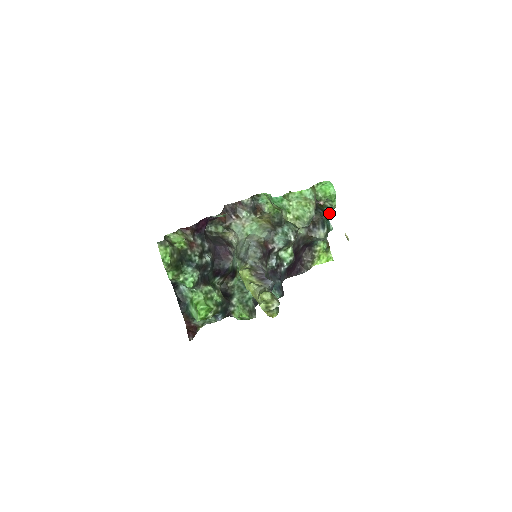
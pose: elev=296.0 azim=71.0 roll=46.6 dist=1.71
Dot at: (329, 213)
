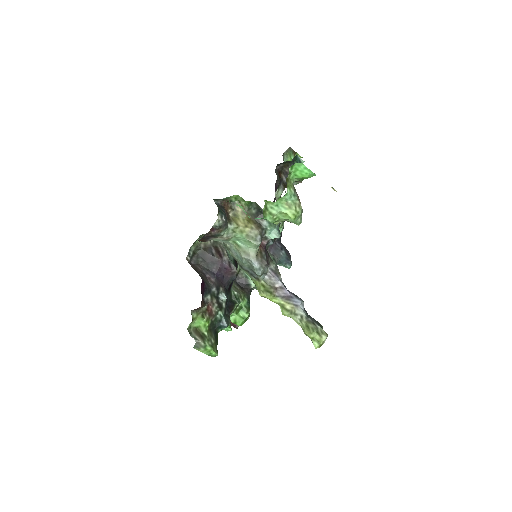
Dot at: occluded
